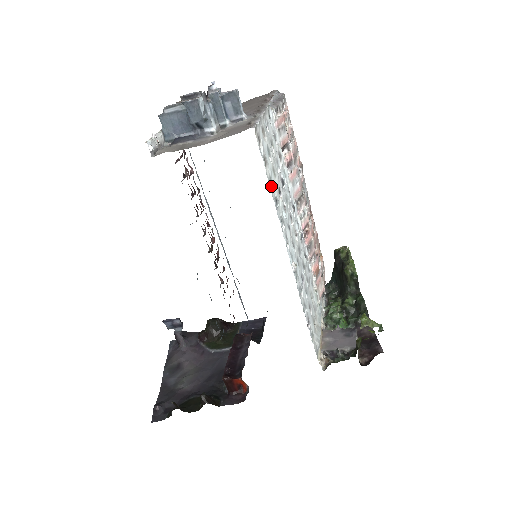
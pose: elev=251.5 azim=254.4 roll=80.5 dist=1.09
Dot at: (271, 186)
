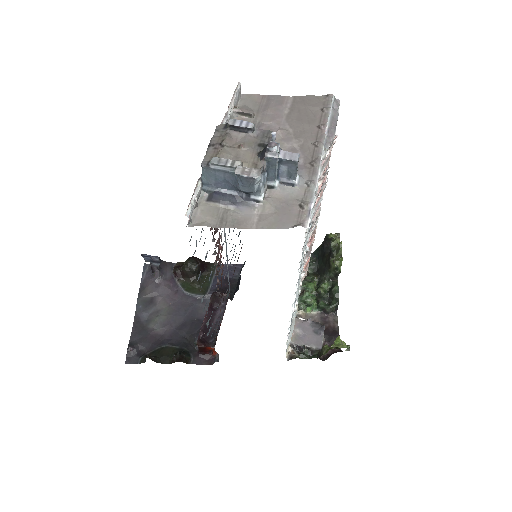
Dot at: (301, 259)
